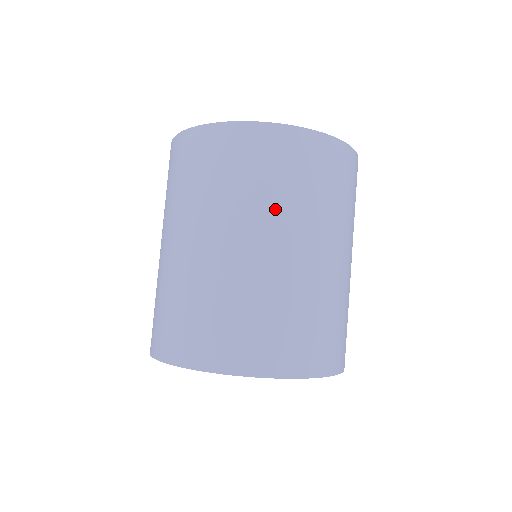
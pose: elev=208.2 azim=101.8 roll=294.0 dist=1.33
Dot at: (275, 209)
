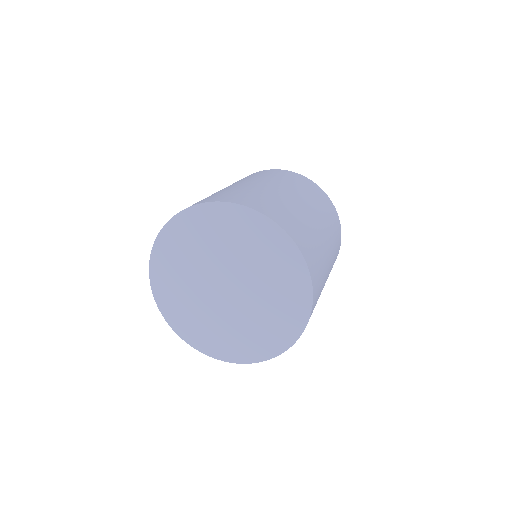
Dot at: (324, 216)
